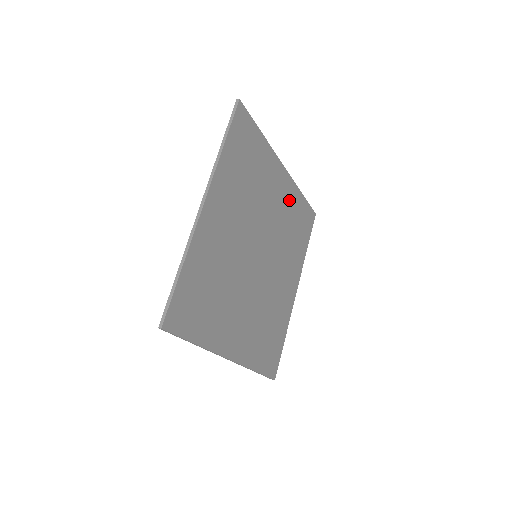
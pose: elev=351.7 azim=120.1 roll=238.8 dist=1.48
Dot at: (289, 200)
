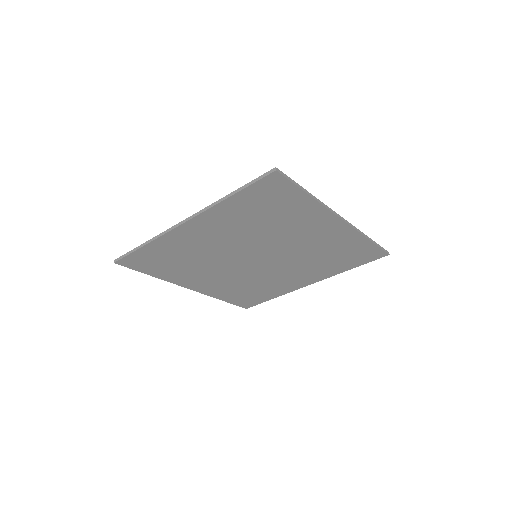
Dot at: (337, 239)
